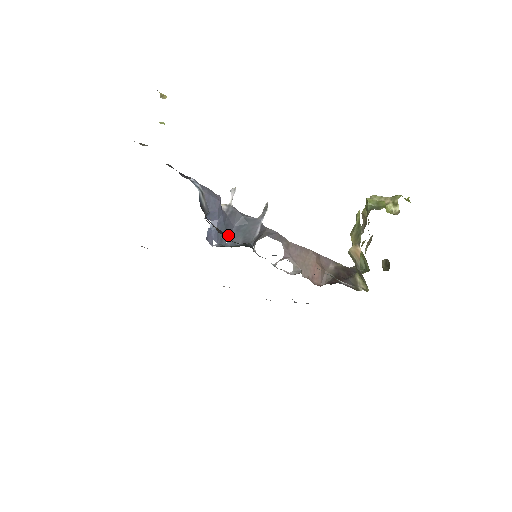
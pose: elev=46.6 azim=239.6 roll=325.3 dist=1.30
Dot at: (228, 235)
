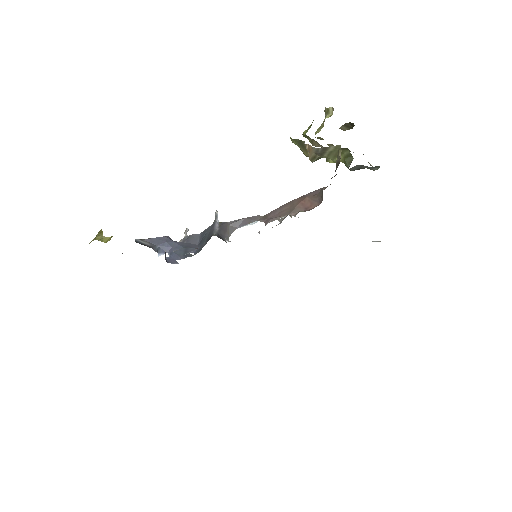
Dot at: (193, 251)
